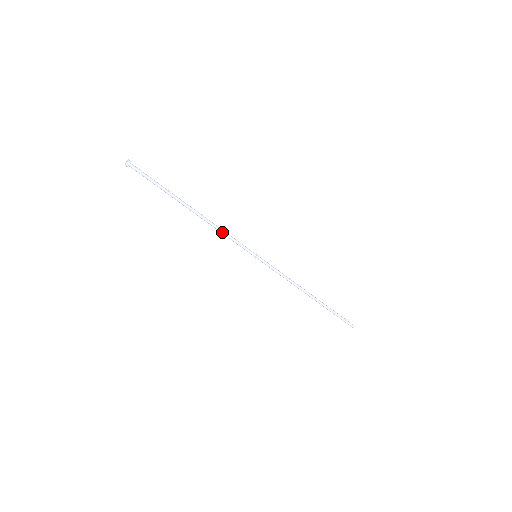
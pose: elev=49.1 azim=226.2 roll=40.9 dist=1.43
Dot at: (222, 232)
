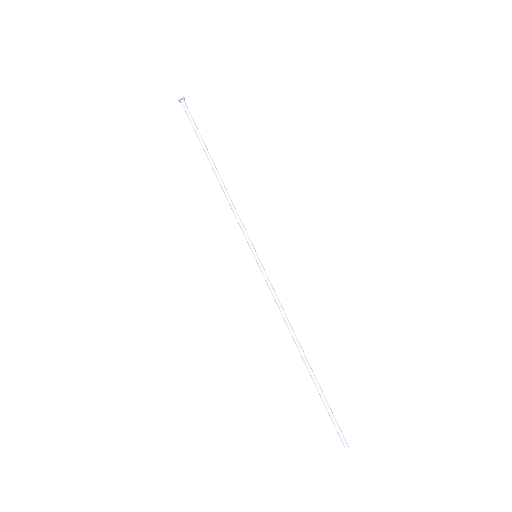
Dot at: (232, 207)
